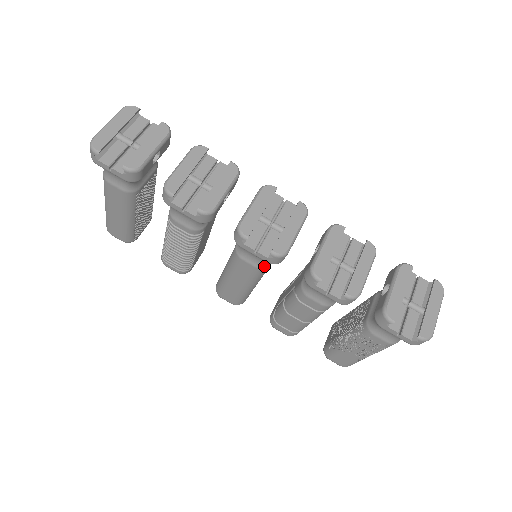
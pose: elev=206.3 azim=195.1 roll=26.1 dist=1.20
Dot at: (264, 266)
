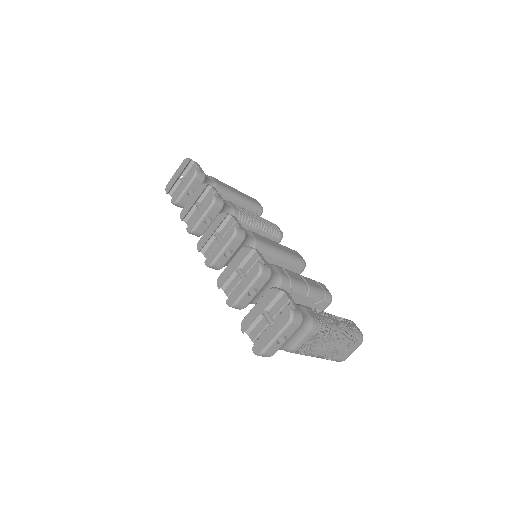
Dot at: occluded
